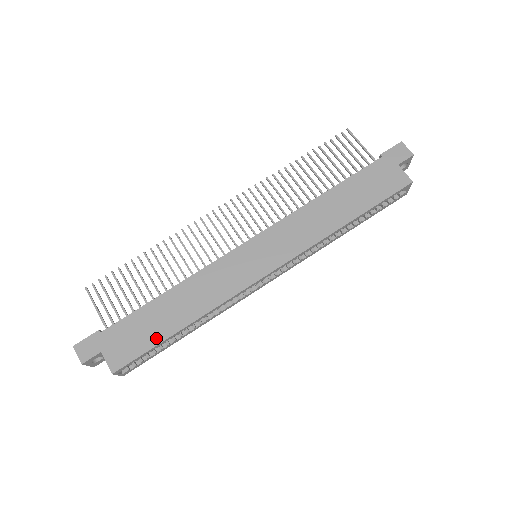
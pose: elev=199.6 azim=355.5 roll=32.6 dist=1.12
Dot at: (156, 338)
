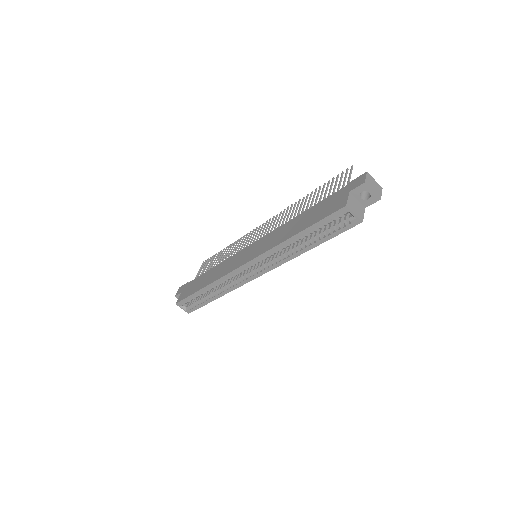
Dot at: (194, 291)
